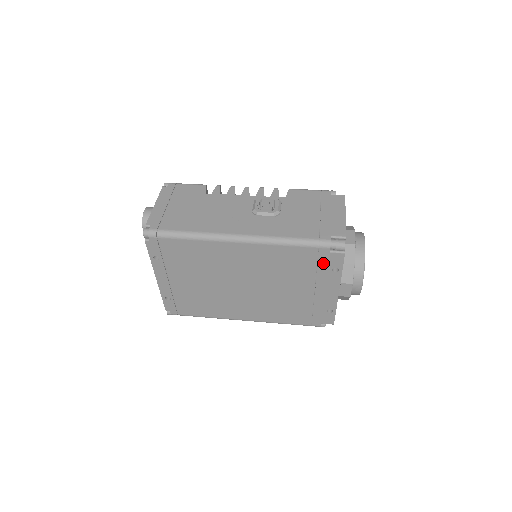
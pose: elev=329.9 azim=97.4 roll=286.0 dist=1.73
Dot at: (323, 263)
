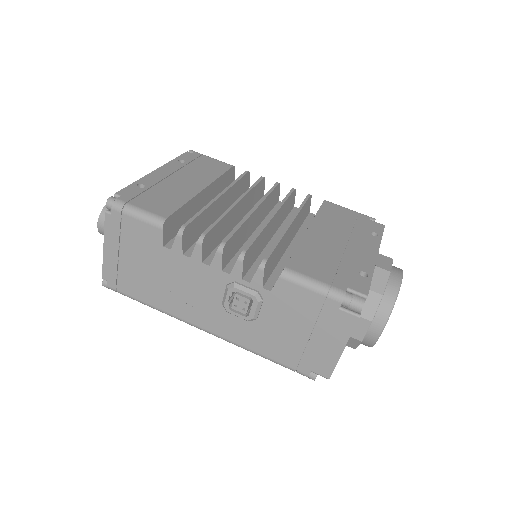
Dot at: occluded
